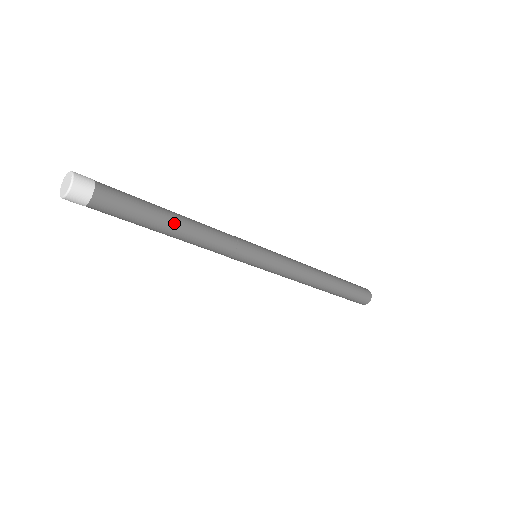
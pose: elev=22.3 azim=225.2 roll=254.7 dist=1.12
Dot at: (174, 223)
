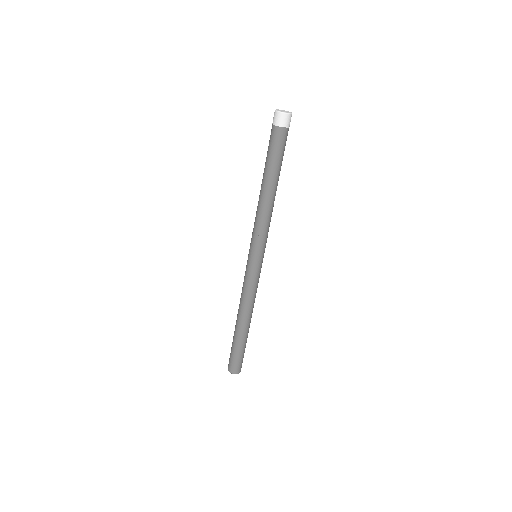
Dot at: (276, 185)
